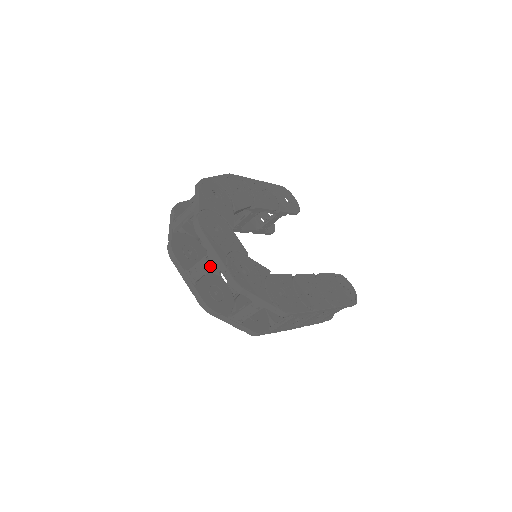
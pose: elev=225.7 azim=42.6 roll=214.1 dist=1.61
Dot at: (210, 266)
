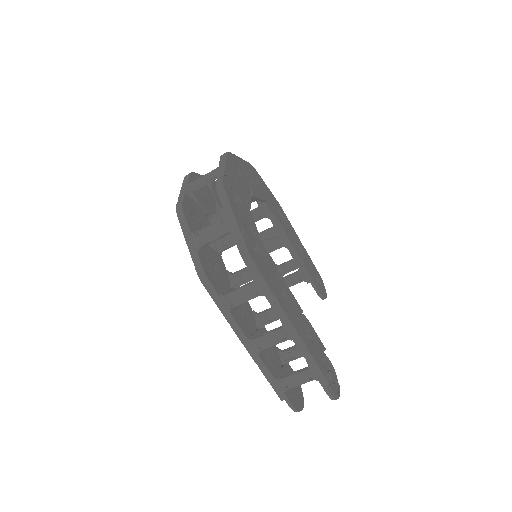
Dot at: (211, 175)
